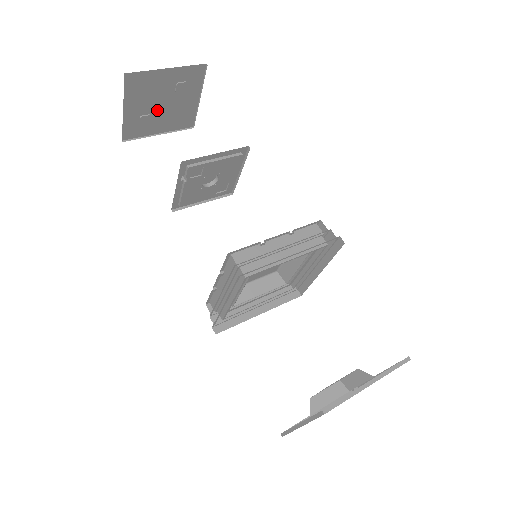
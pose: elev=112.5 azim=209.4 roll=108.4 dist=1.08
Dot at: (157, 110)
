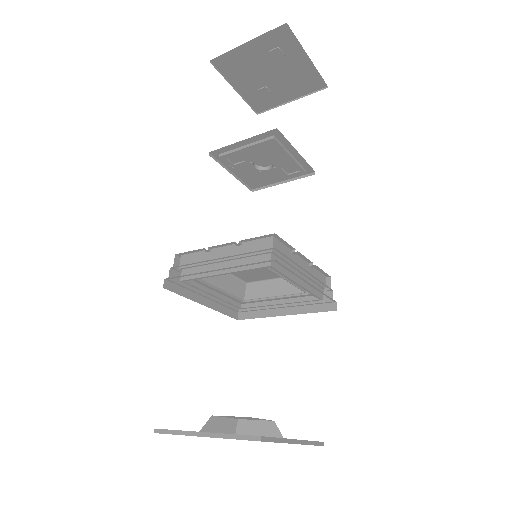
Dot at: (270, 81)
